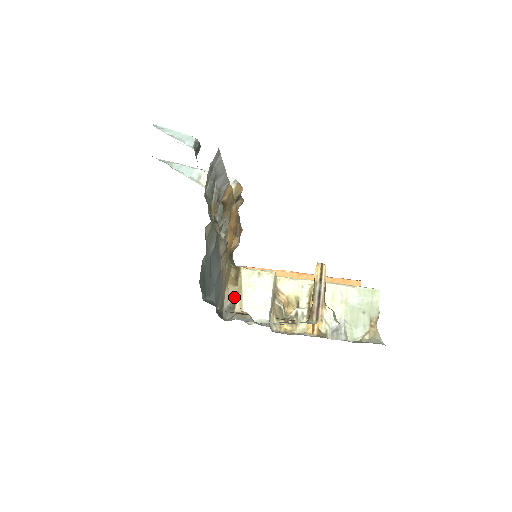
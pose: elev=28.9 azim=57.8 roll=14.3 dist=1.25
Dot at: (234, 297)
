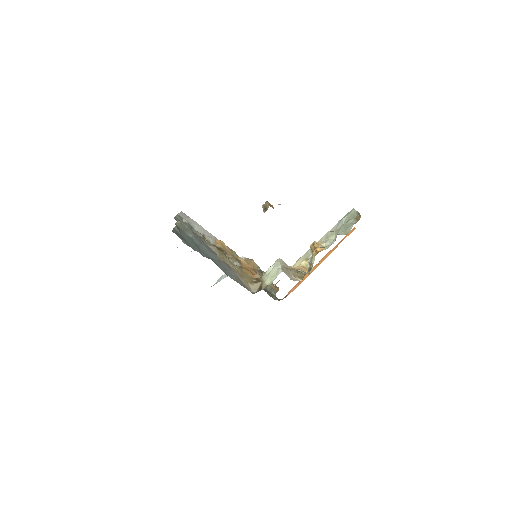
Dot at: (260, 286)
